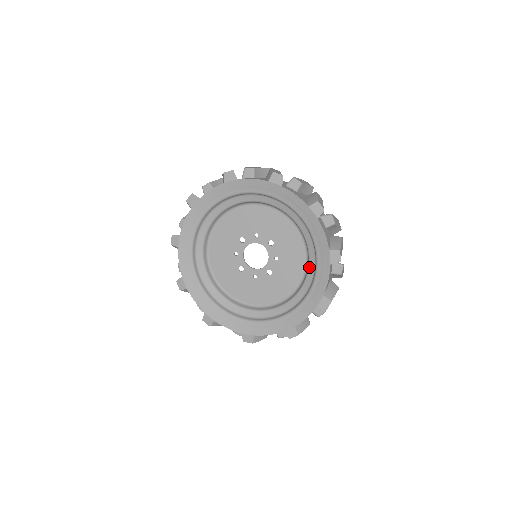
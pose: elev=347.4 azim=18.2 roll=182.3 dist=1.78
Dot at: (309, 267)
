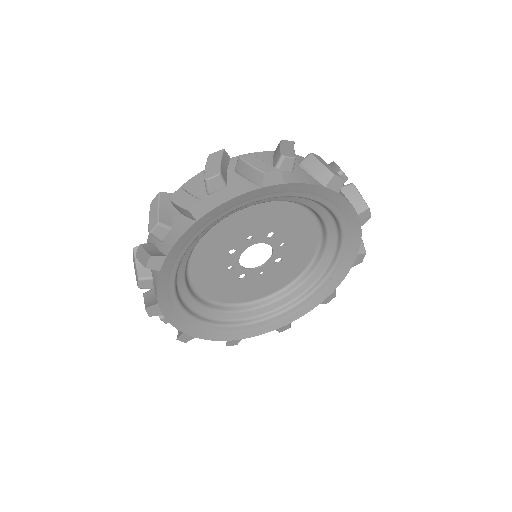
Dot at: (328, 235)
